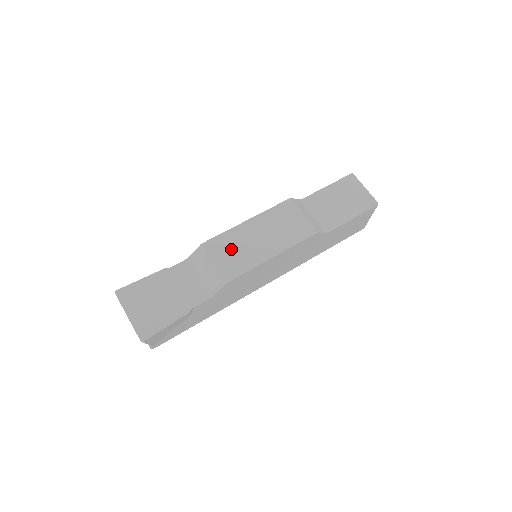
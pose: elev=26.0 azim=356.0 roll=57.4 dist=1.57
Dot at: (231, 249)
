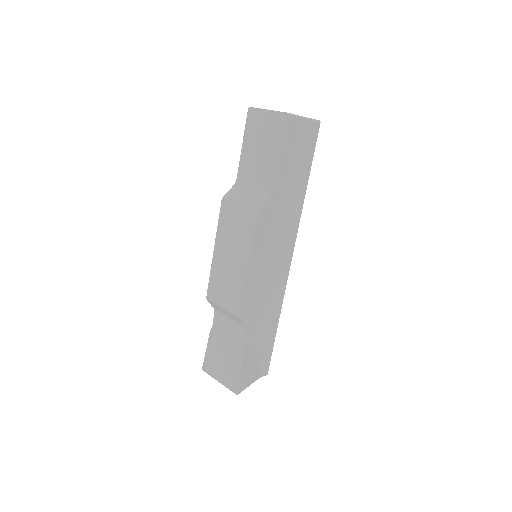
Dot at: (222, 286)
